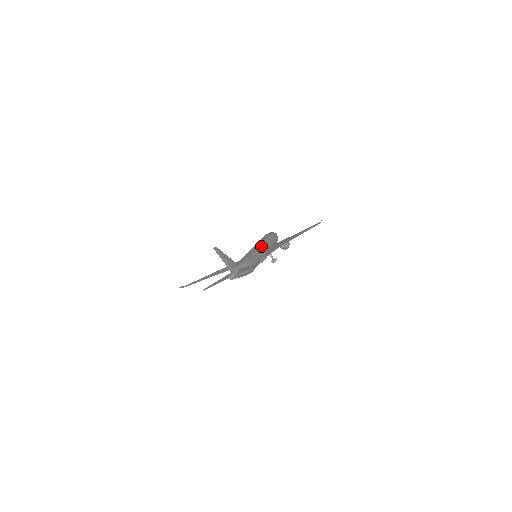
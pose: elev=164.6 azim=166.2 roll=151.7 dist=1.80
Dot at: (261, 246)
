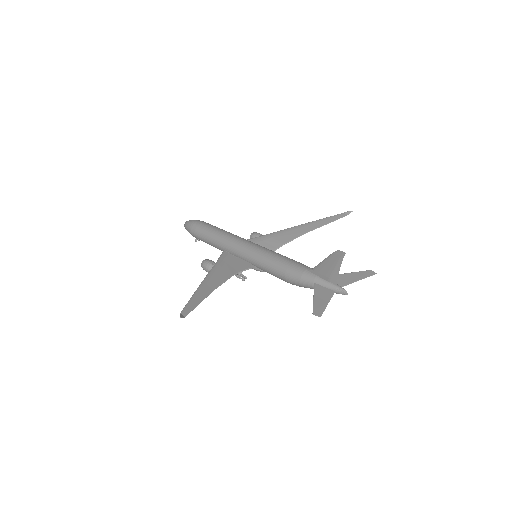
Dot at: (252, 242)
